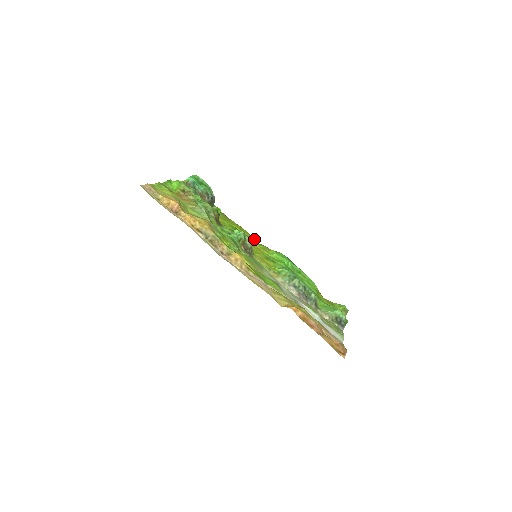
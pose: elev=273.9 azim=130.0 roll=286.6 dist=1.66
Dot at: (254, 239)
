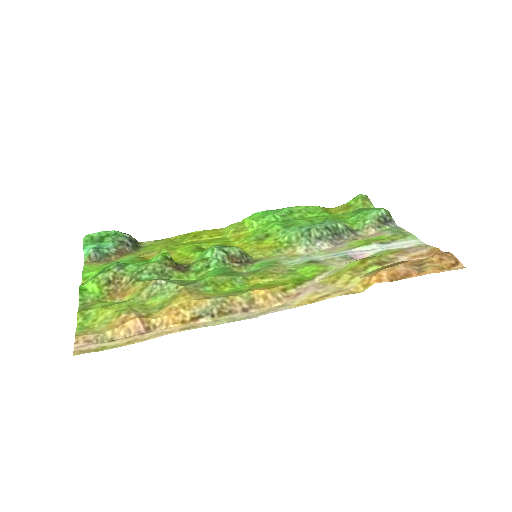
Dot at: (215, 230)
